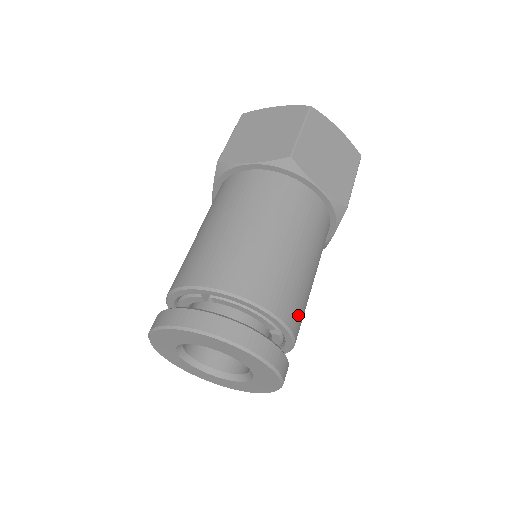
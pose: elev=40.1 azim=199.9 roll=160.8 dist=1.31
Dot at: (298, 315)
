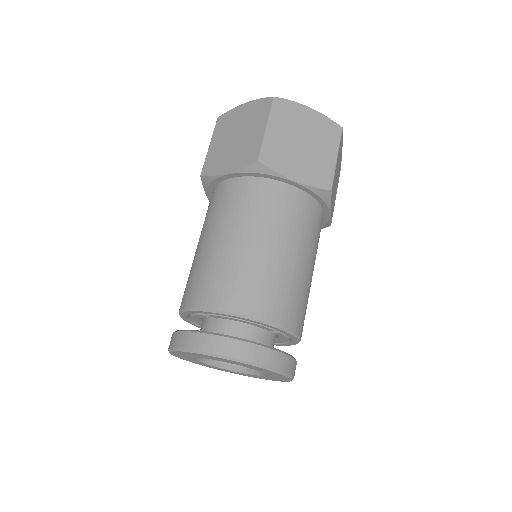
Dot at: (294, 312)
